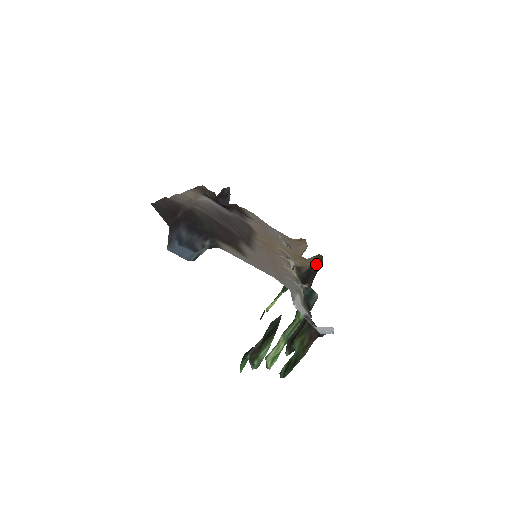
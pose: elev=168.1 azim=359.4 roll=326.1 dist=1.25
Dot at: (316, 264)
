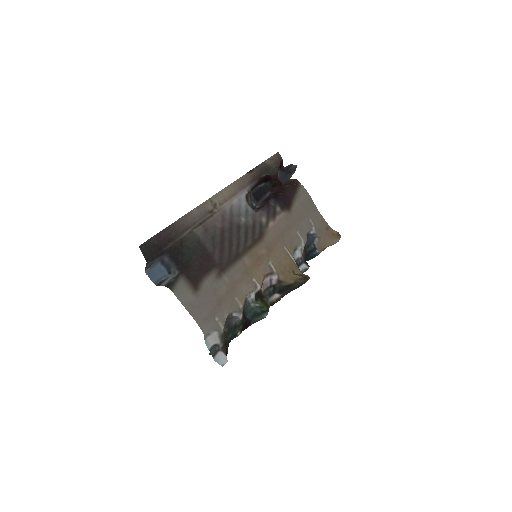
Dot at: (297, 284)
